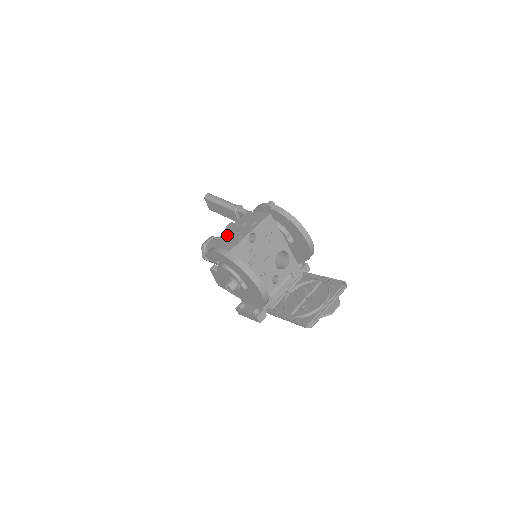
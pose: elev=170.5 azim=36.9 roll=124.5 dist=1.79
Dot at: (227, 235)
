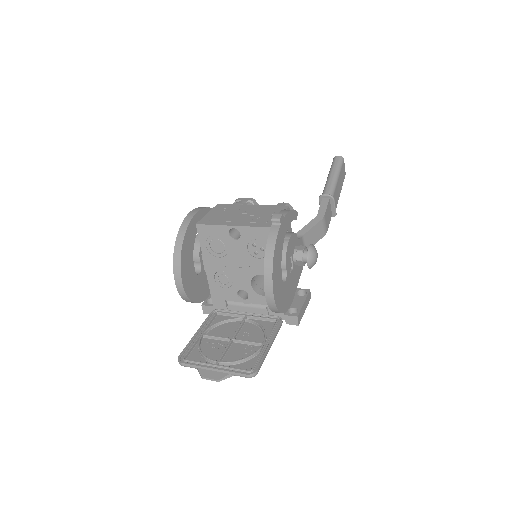
Dot at: (236, 209)
